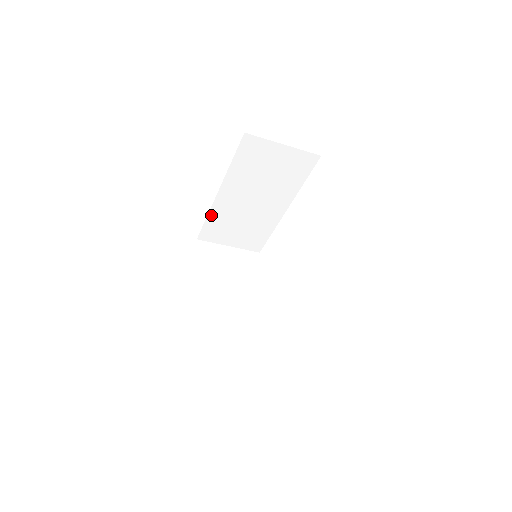
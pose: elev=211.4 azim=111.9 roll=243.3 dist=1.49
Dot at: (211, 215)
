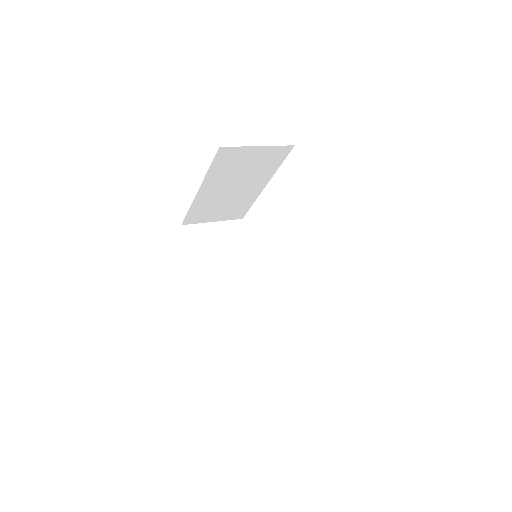
Dot at: occluded
